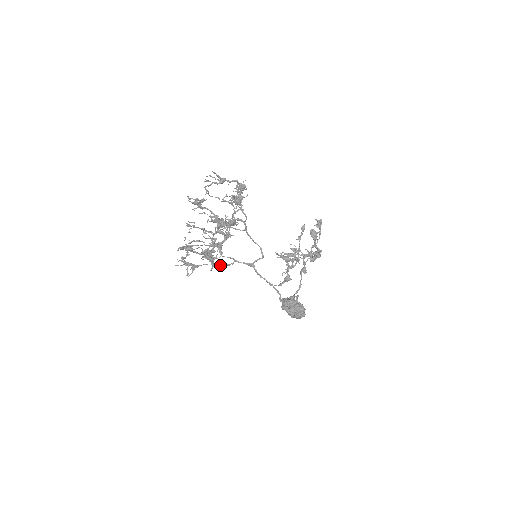
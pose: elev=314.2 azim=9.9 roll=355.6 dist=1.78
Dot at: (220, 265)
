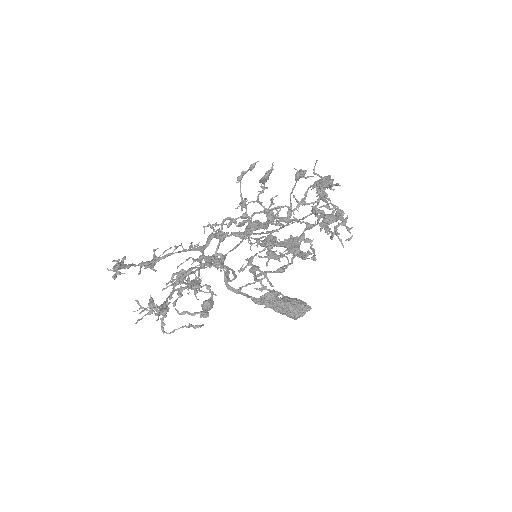
Dot at: occluded
